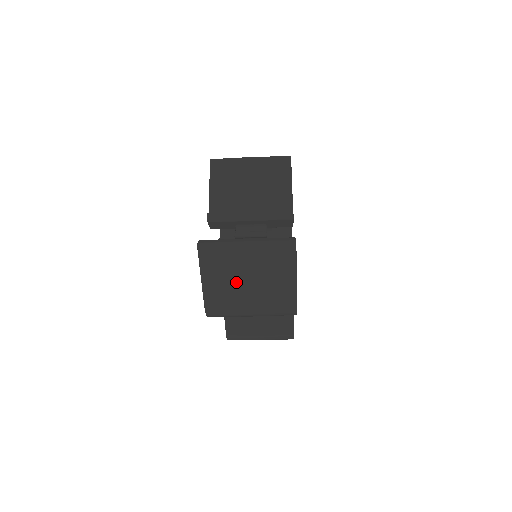
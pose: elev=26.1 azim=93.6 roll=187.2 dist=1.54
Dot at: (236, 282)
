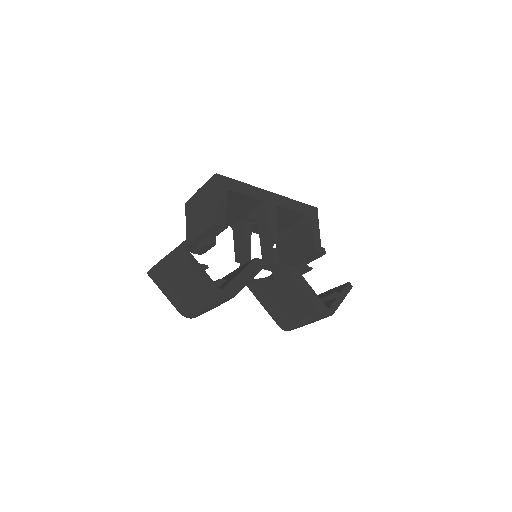
Dot at: (177, 289)
